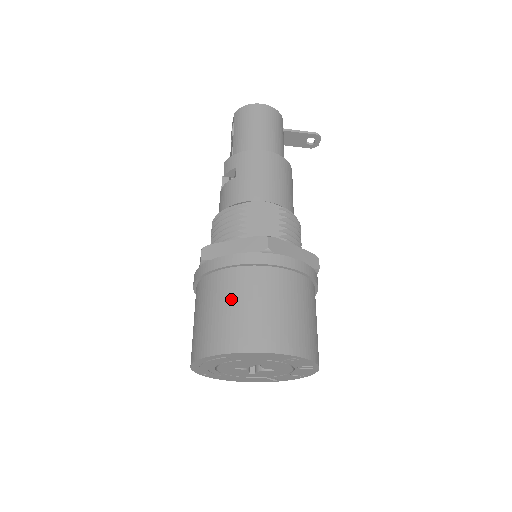
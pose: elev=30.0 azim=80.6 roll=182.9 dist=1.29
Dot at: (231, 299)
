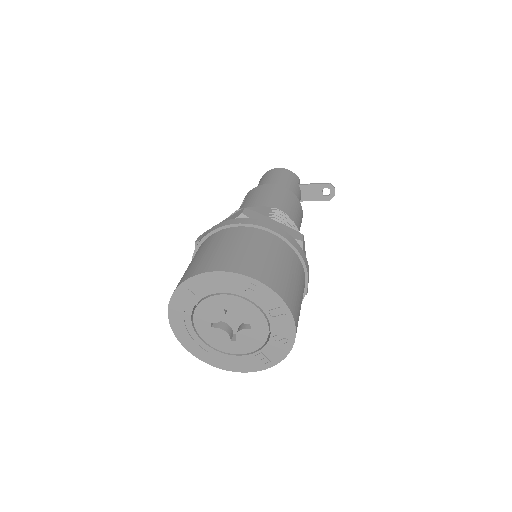
Dot at: (204, 250)
